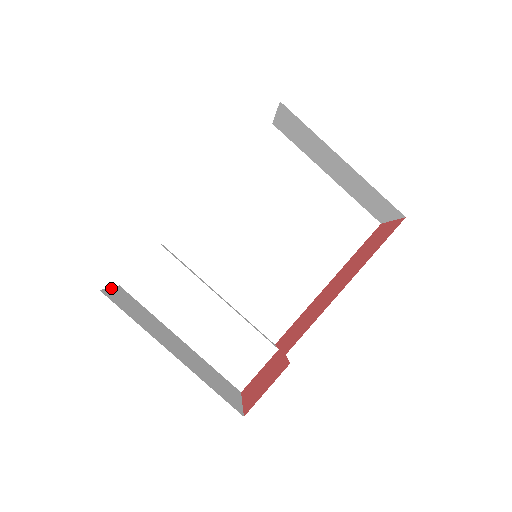
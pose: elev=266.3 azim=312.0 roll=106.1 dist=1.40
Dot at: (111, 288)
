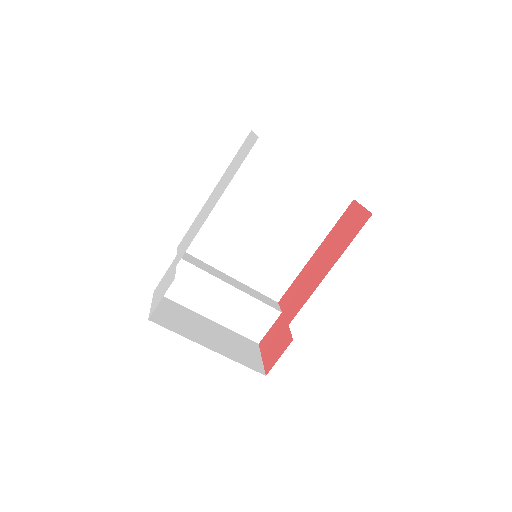
Dot at: occluded
